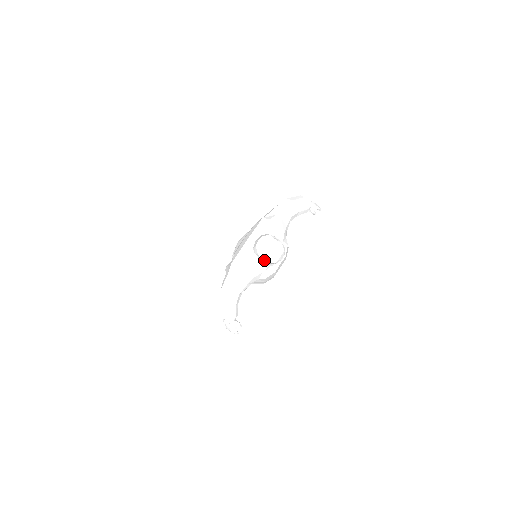
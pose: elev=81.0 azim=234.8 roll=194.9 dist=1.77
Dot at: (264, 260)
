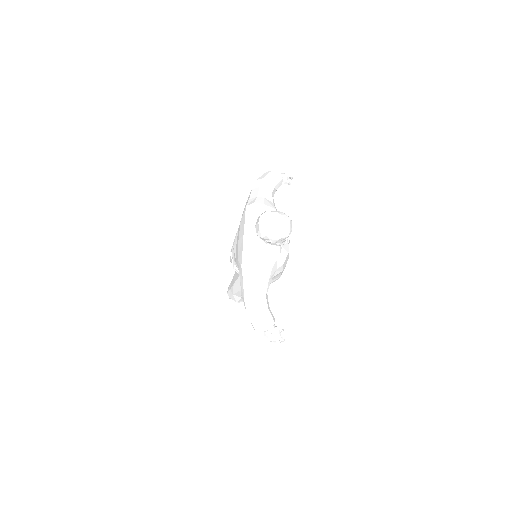
Dot at: (275, 239)
